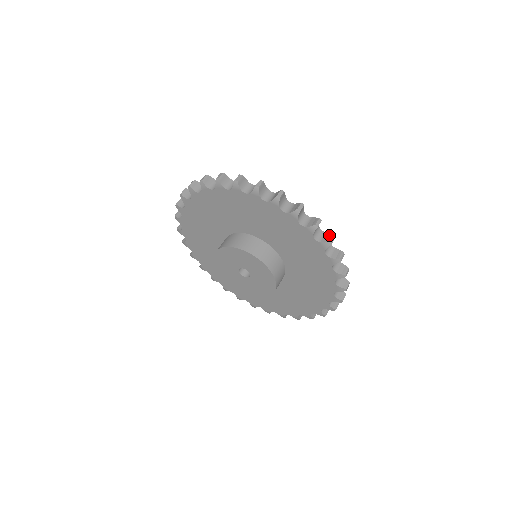
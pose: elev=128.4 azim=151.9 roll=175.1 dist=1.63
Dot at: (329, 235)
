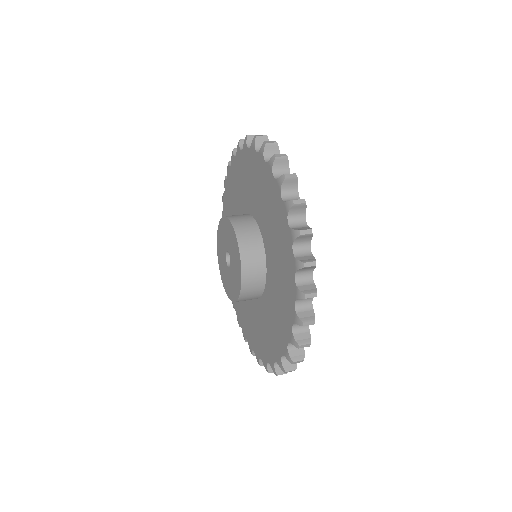
Dot at: occluded
